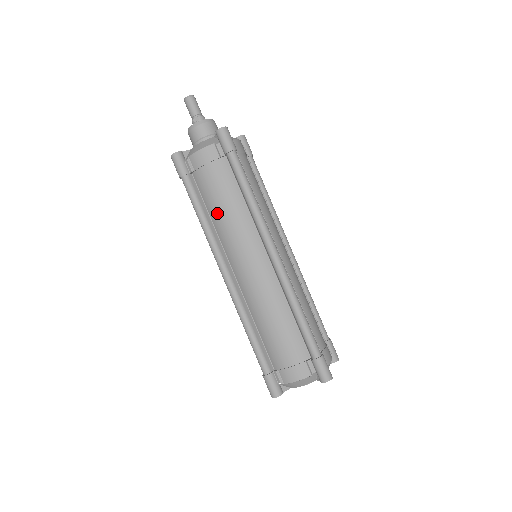
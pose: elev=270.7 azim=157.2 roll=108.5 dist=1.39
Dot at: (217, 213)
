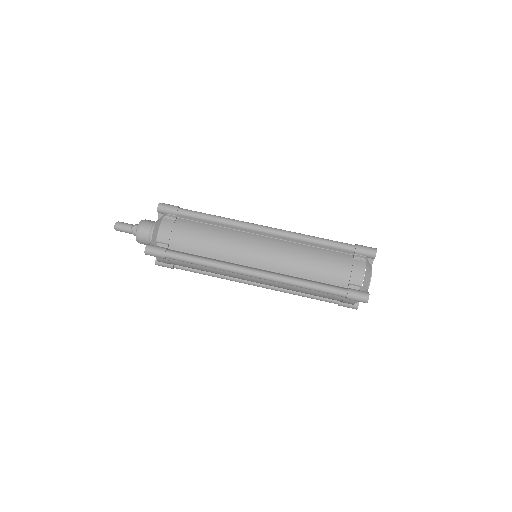
Dot at: (209, 248)
